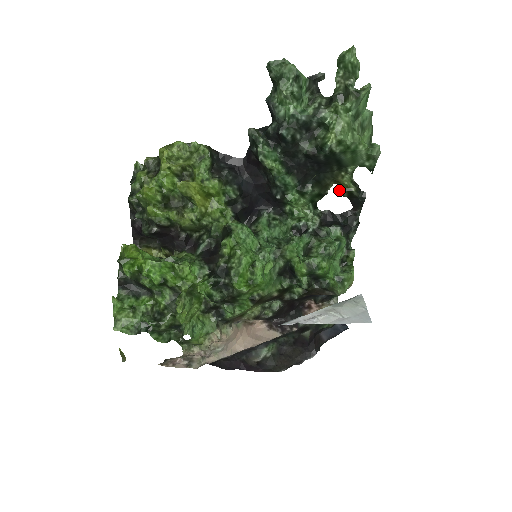
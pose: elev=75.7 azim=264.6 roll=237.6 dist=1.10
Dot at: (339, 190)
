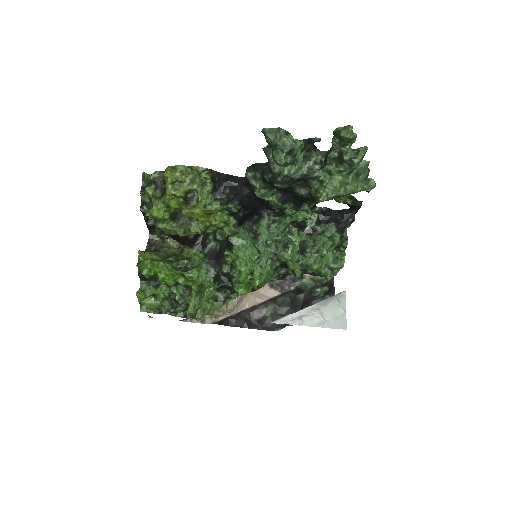
Dot at: (336, 199)
